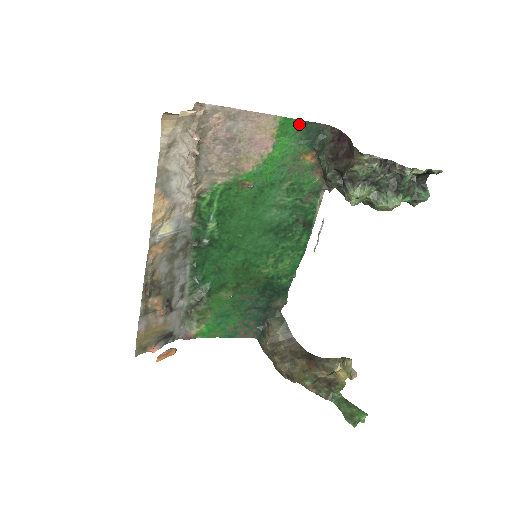
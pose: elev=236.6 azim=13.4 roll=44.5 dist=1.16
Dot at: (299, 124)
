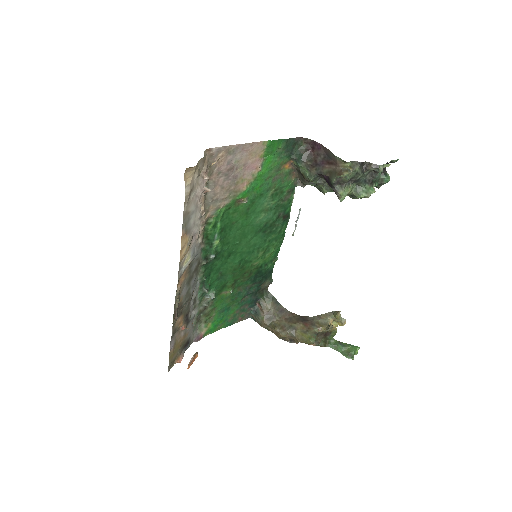
Dot at: (280, 142)
